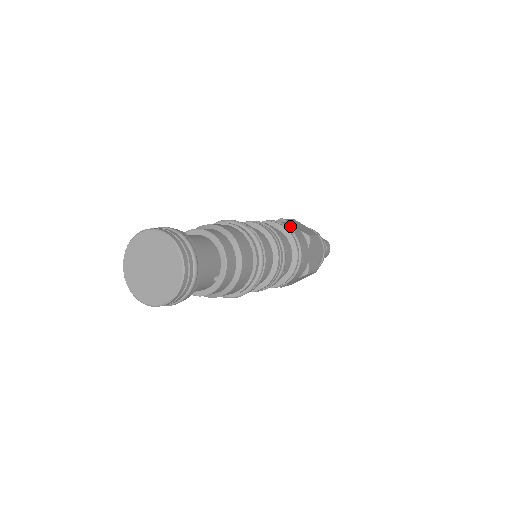
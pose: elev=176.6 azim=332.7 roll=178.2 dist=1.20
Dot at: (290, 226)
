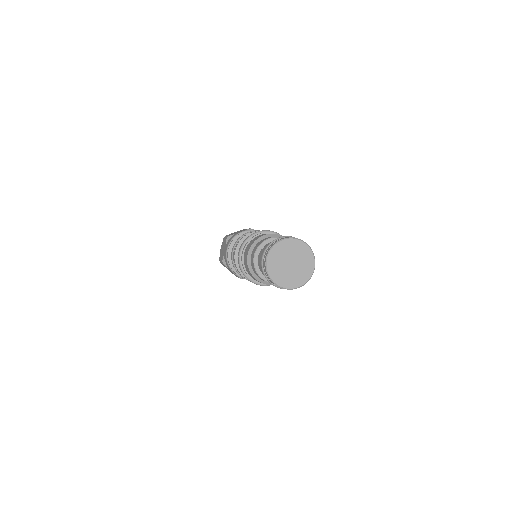
Dot at: occluded
